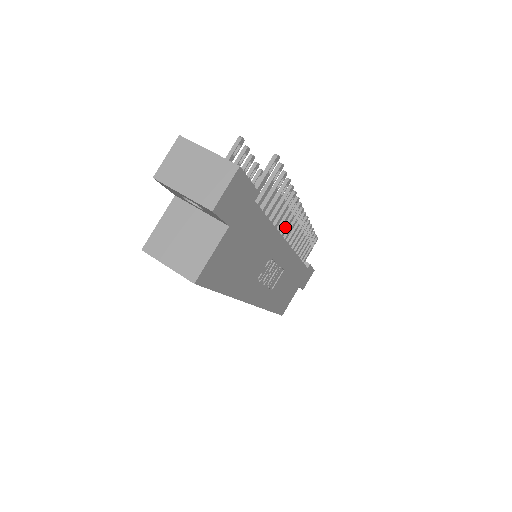
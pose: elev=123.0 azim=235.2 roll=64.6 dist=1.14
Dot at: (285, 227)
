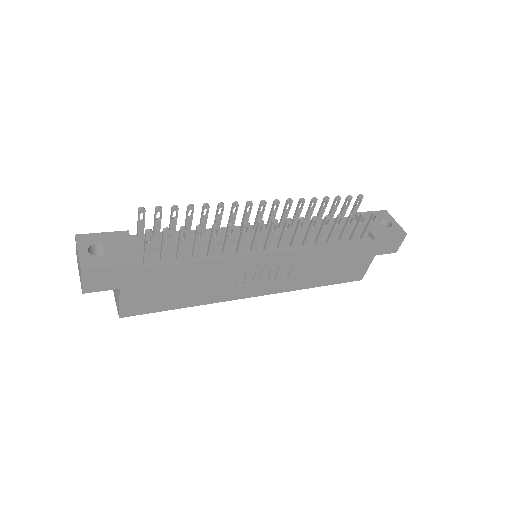
Dot at: (252, 243)
